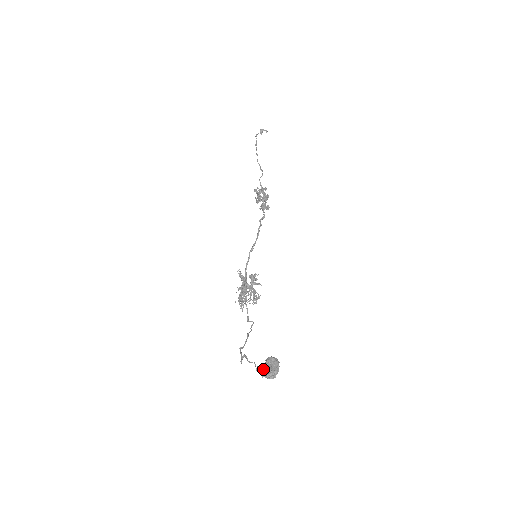
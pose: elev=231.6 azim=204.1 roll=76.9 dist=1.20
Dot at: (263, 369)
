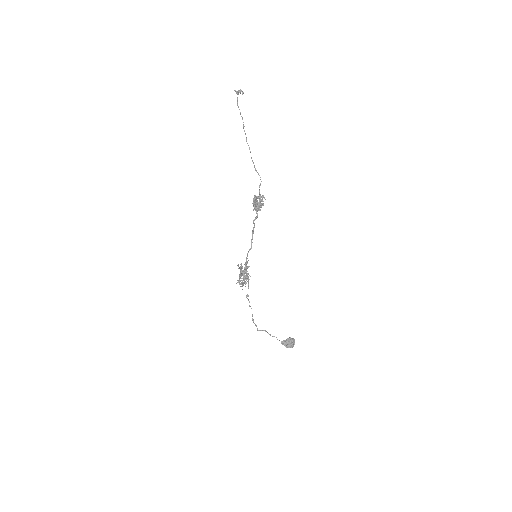
Dot at: (286, 343)
